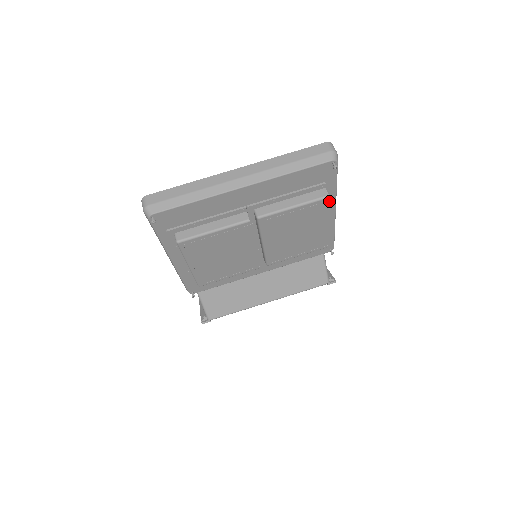
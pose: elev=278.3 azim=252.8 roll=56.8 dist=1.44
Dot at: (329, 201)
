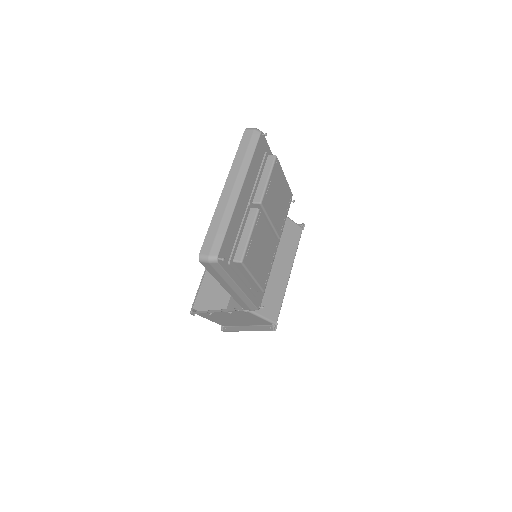
Dot at: occluded
